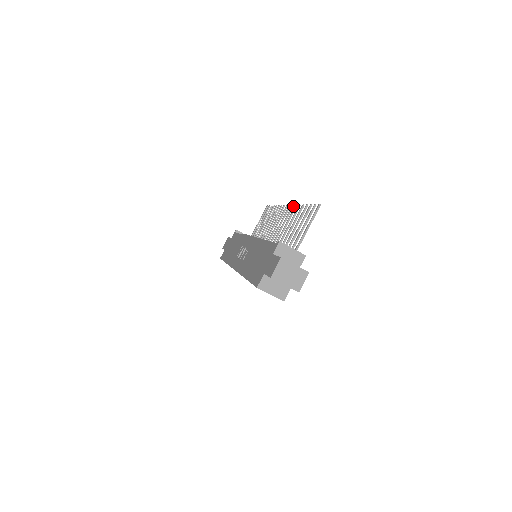
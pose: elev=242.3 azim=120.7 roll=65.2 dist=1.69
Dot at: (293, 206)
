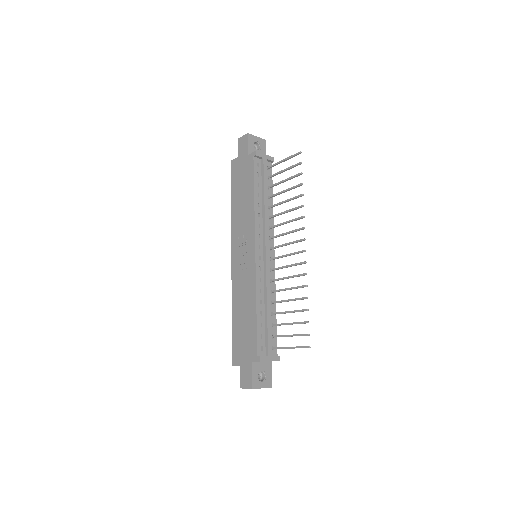
Dot at: (305, 263)
